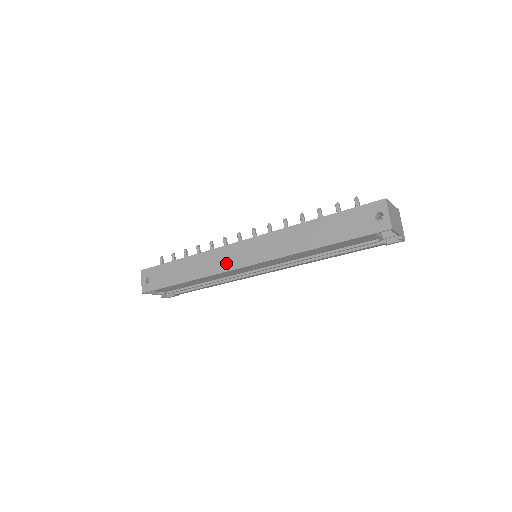
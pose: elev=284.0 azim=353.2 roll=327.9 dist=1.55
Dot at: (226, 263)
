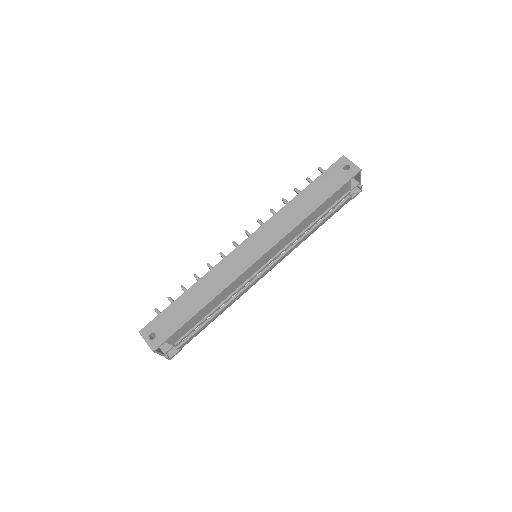
Dot at: (238, 267)
